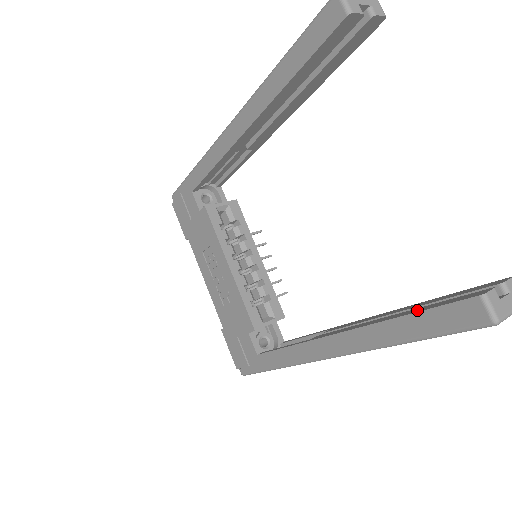
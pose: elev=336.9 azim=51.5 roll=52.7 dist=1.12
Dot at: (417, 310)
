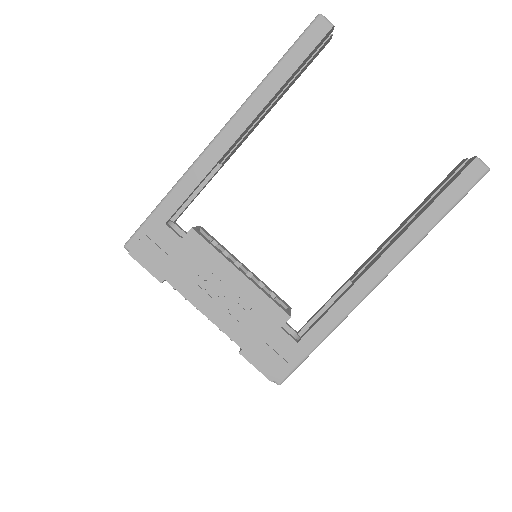
Dot at: (437, 195)
